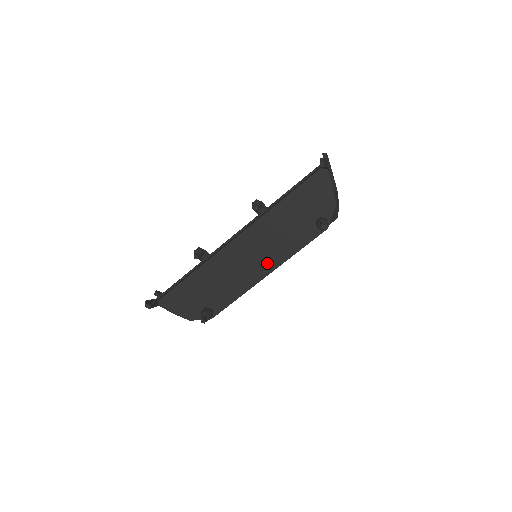
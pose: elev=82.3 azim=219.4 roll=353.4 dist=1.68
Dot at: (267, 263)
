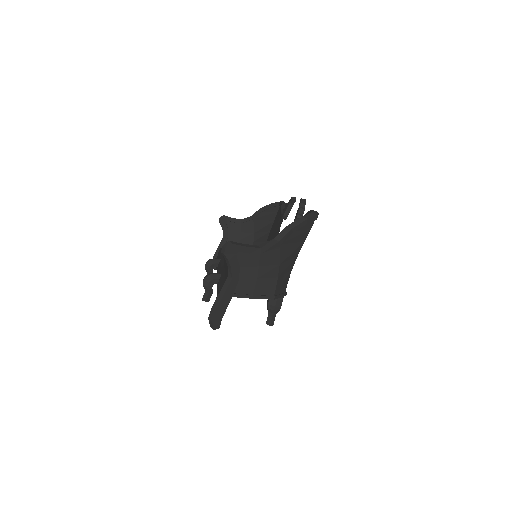
Dot at: occluded
